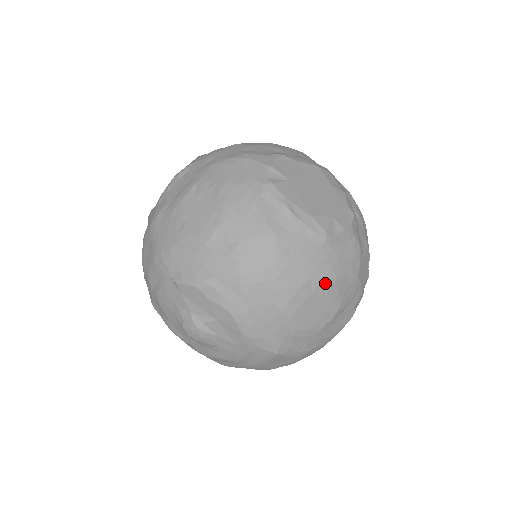
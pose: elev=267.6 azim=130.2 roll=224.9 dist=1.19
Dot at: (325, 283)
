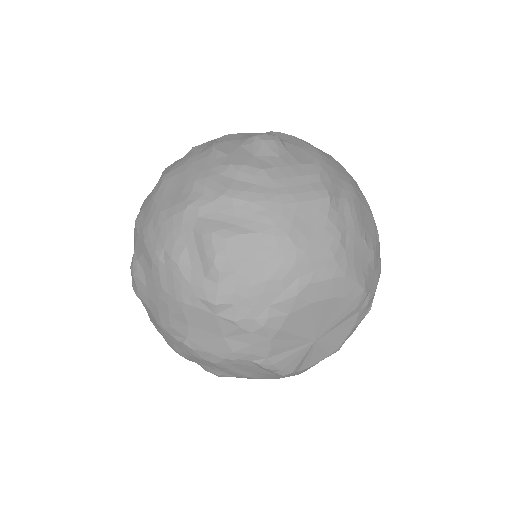
Dot at: (375, 224)
